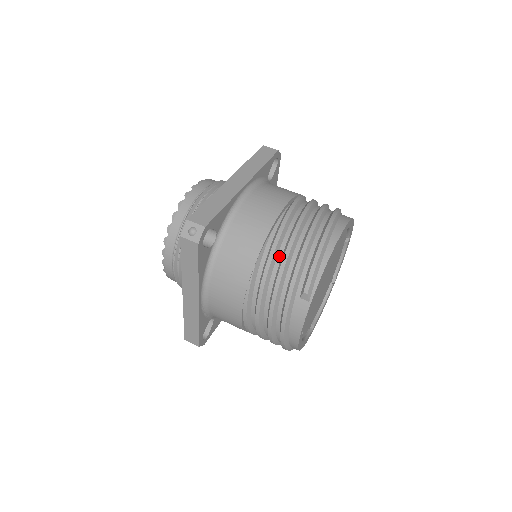
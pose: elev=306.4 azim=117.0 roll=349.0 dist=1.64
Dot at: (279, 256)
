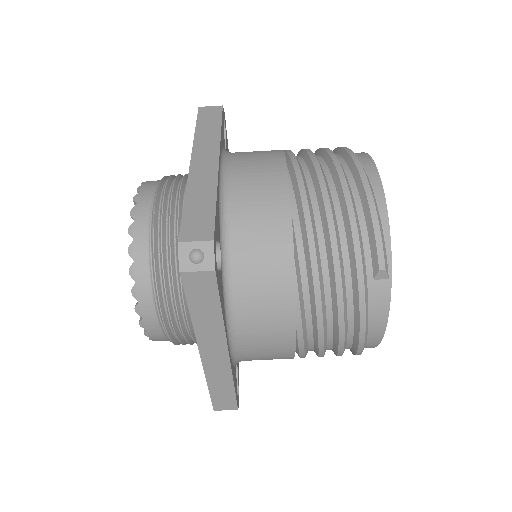
Dot at: (320, 237)
